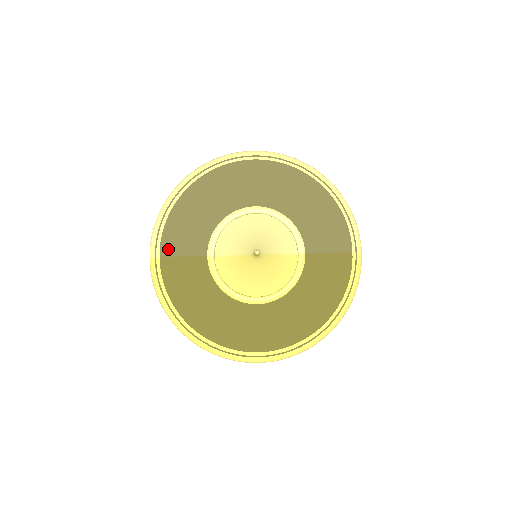
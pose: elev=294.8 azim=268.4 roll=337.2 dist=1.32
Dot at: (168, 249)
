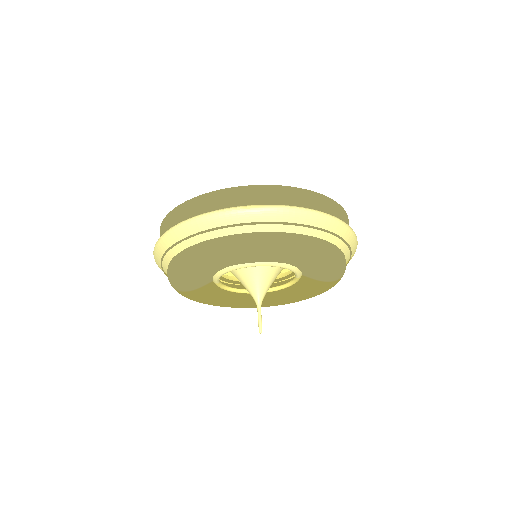
Dot at: (178, 289)
